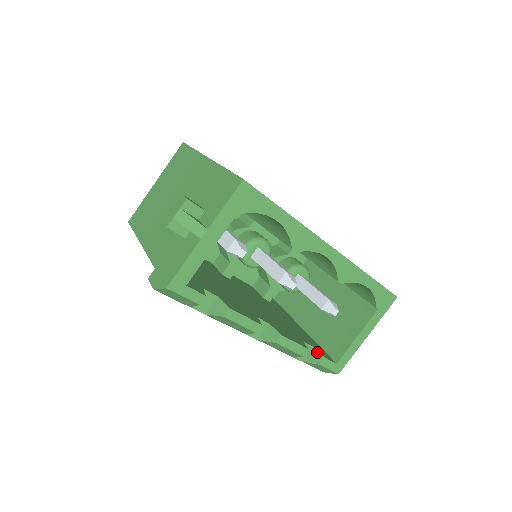
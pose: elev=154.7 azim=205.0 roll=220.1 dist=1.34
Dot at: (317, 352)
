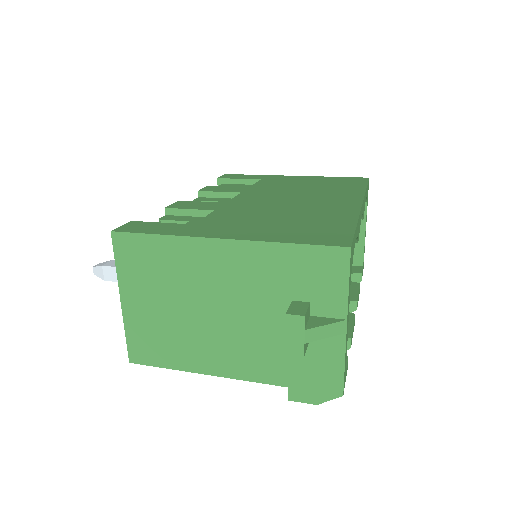
Dot at: (352, 275)
